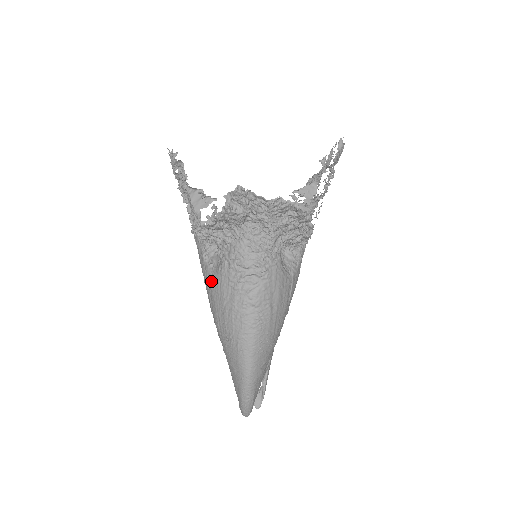
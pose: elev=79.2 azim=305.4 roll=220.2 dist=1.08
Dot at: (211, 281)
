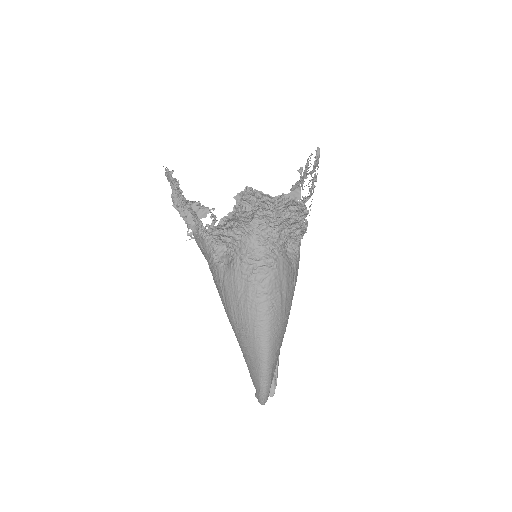
Dot at: (224, 278)
